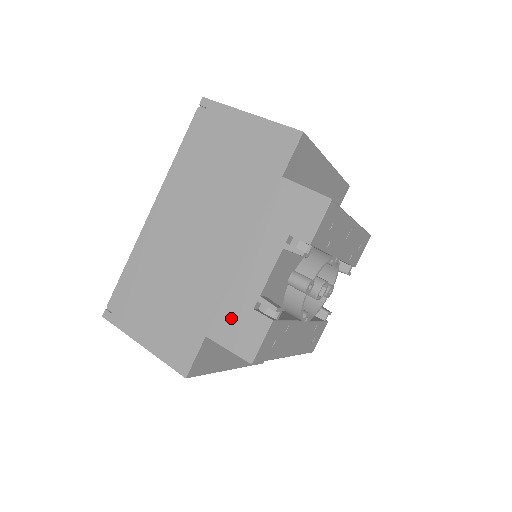
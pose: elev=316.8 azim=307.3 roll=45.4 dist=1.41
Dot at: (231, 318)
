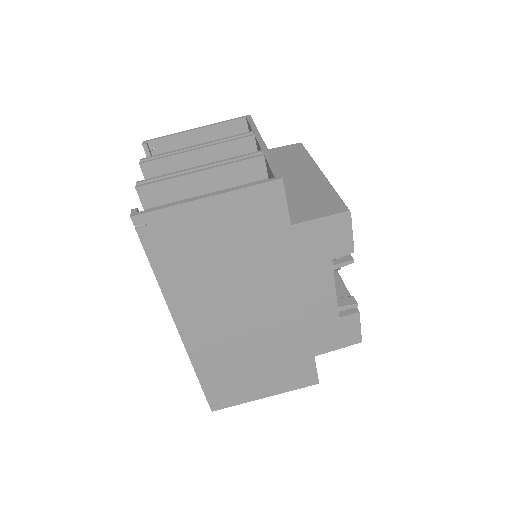
Dot at: (326, 335)
